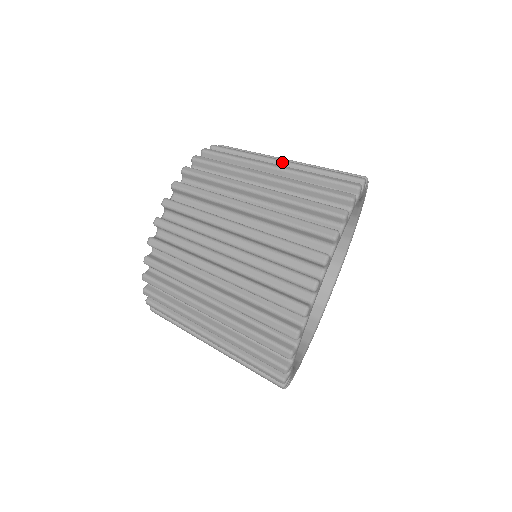
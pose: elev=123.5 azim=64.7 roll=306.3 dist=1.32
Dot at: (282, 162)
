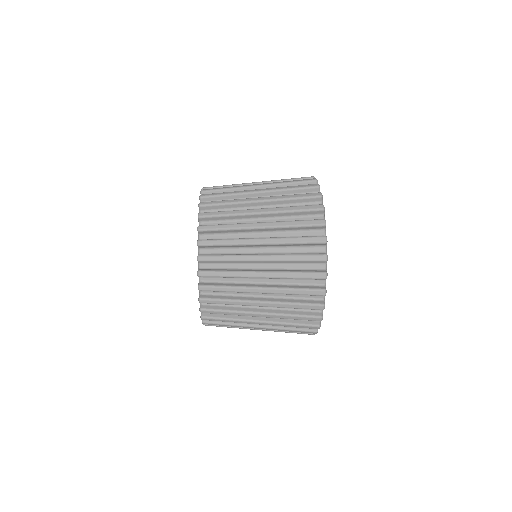
Dot at: occluded
